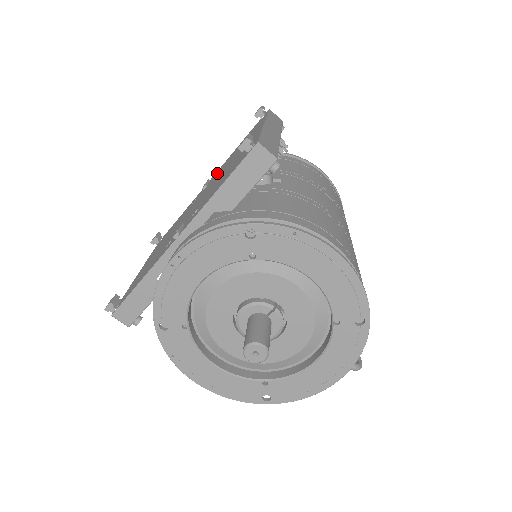
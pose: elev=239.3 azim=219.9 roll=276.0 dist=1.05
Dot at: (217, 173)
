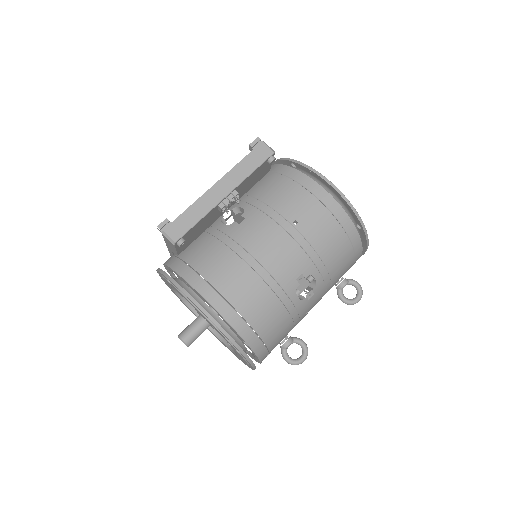
Dot at: occluded
